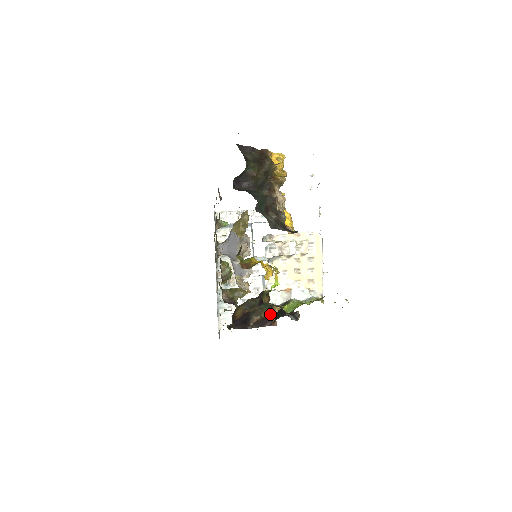
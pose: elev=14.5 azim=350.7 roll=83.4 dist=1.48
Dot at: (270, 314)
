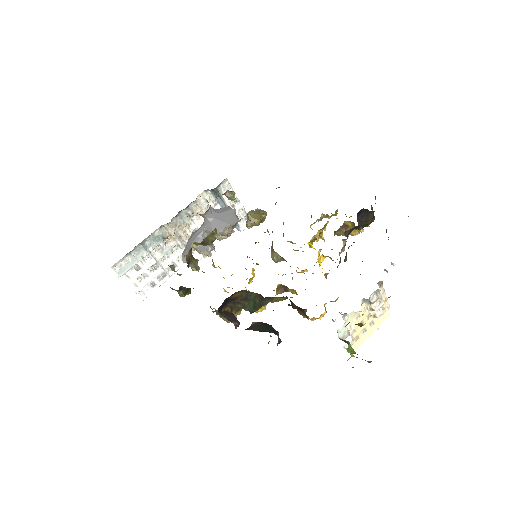
Dot at: occluded
